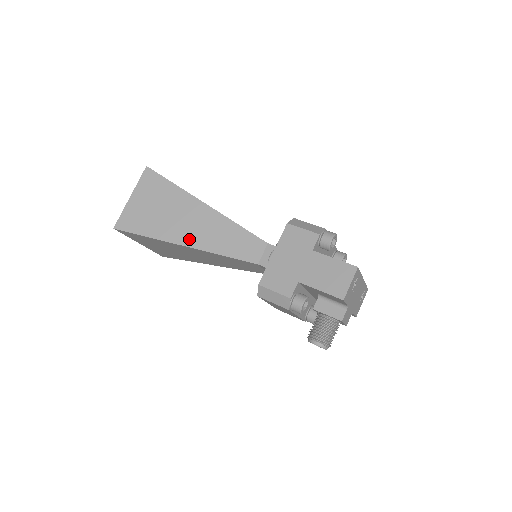
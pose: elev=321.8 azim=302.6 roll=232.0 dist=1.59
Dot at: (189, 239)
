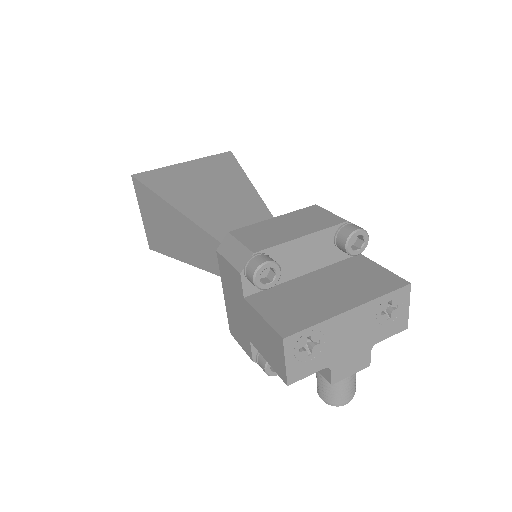
Dot at: (188, 256)
